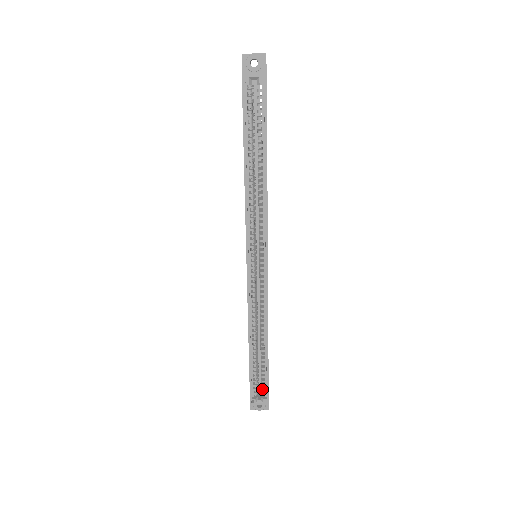
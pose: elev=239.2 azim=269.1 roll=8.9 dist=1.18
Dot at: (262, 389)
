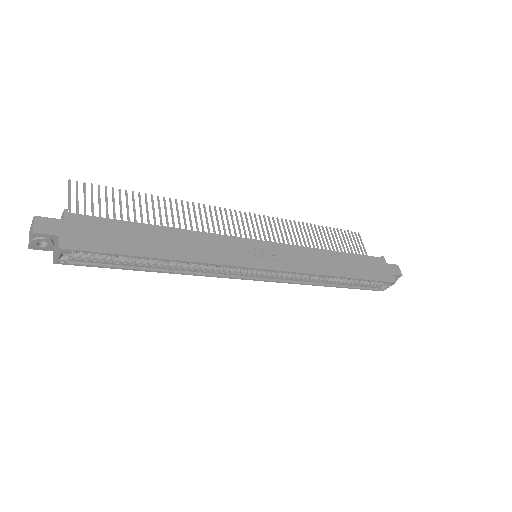
Dot at: occluded
